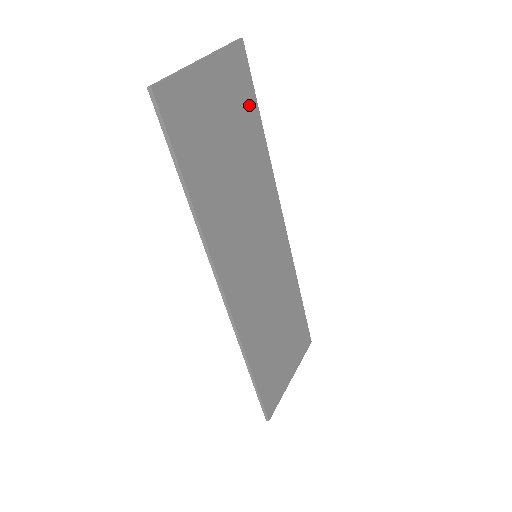
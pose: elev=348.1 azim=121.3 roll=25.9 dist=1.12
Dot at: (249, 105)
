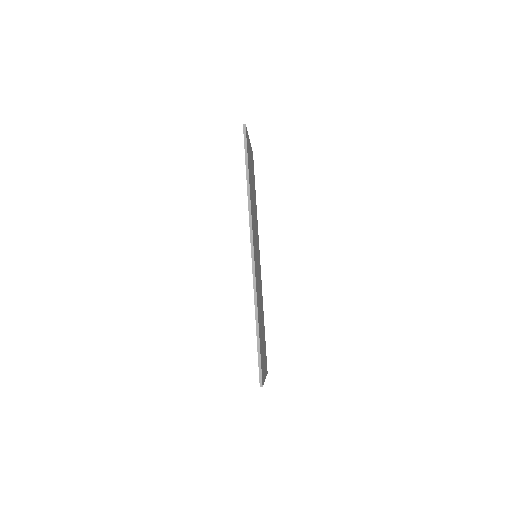
Dot at: (254, 181)
